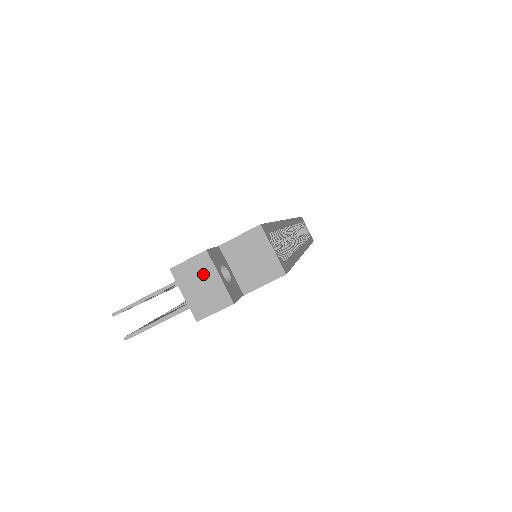
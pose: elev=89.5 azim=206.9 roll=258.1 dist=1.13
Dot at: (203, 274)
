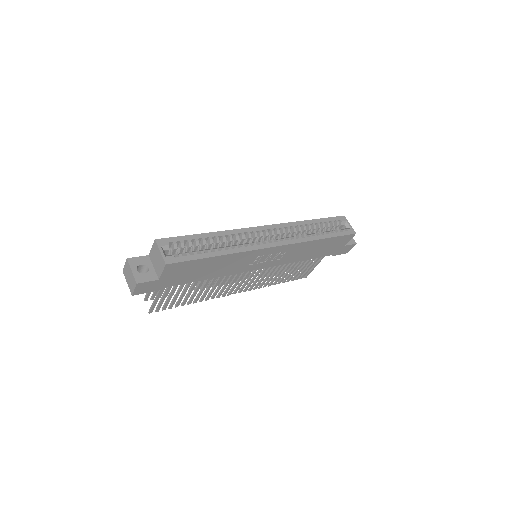
Dot at: (128, 271)
